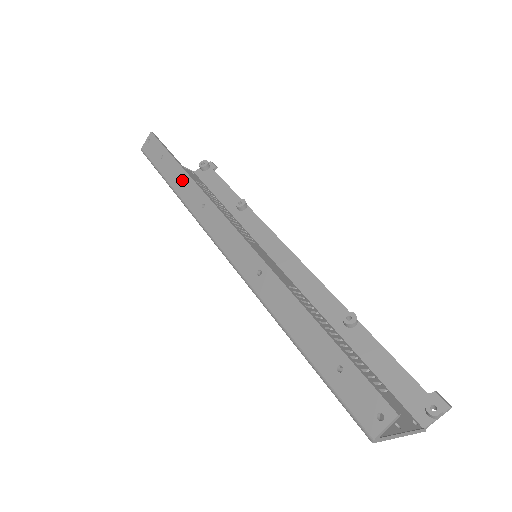
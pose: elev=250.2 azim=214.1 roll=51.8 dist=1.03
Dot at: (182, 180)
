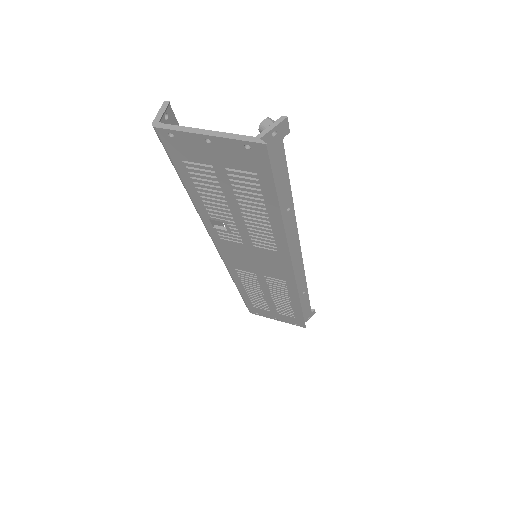
Dot at: occluded
